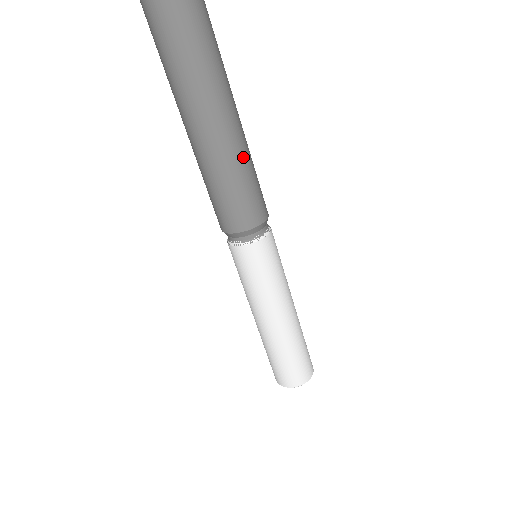
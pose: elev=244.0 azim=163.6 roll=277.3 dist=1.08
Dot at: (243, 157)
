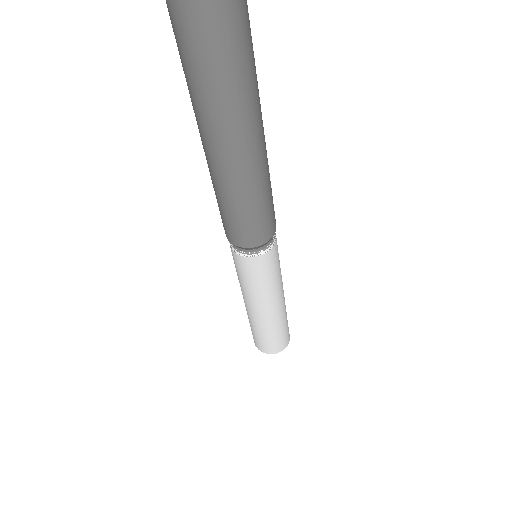
Dot at: (236, 193)
